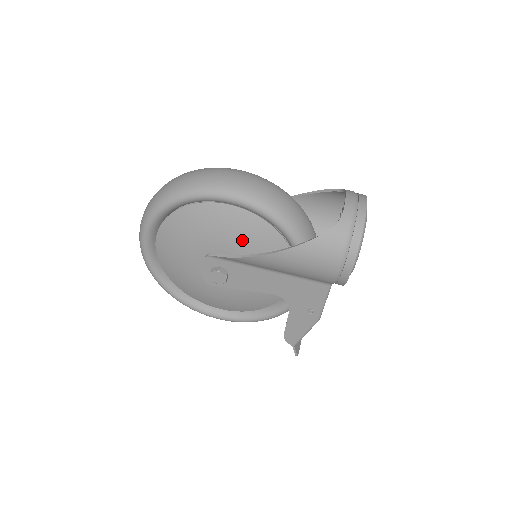
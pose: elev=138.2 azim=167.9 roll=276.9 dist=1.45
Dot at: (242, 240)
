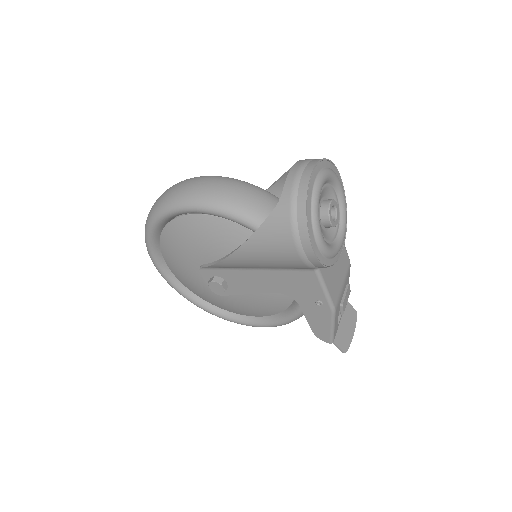
Dot at: (218, 245)
